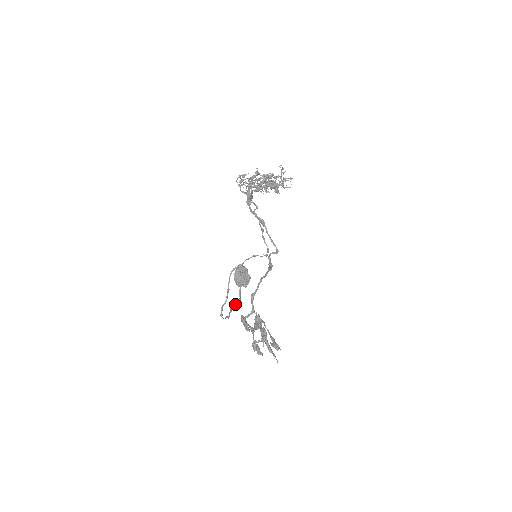
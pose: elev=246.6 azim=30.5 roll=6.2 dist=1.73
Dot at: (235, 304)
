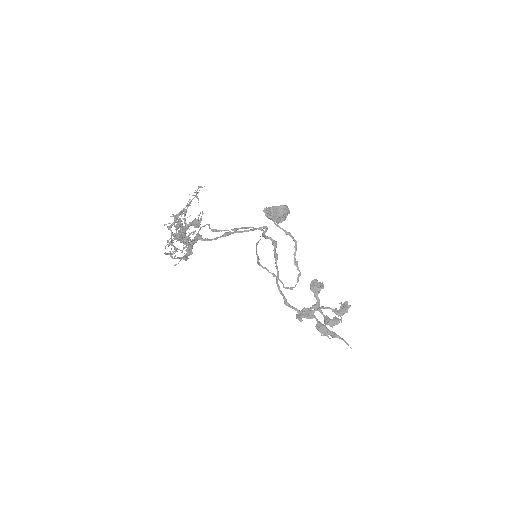
Dot at: (295, 251)
